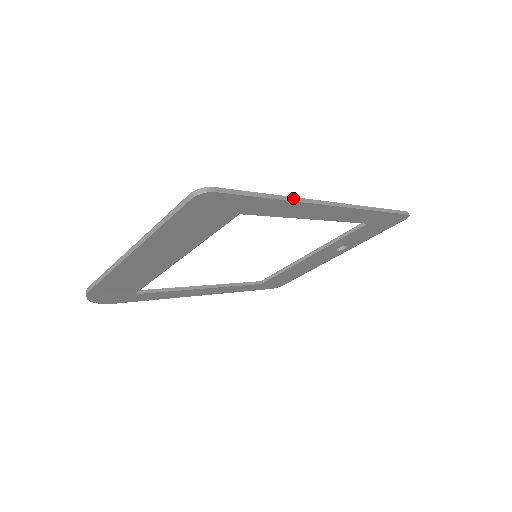
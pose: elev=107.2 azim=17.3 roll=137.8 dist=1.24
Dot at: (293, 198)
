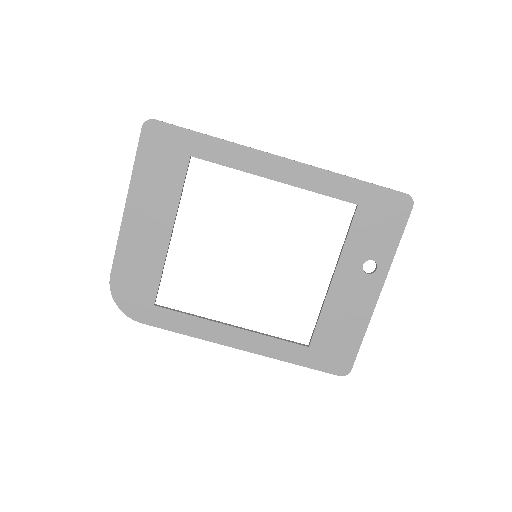
Dot at: (231, 142)
